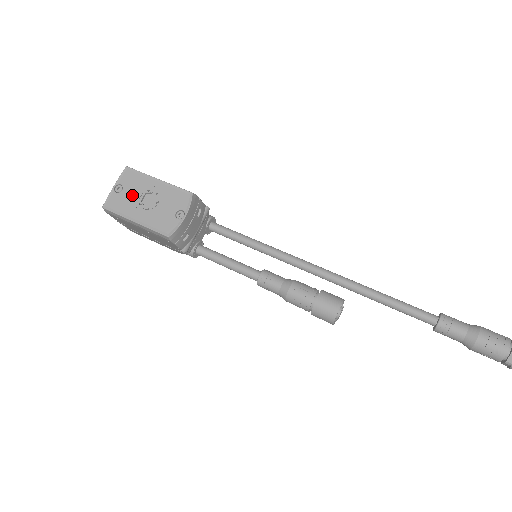
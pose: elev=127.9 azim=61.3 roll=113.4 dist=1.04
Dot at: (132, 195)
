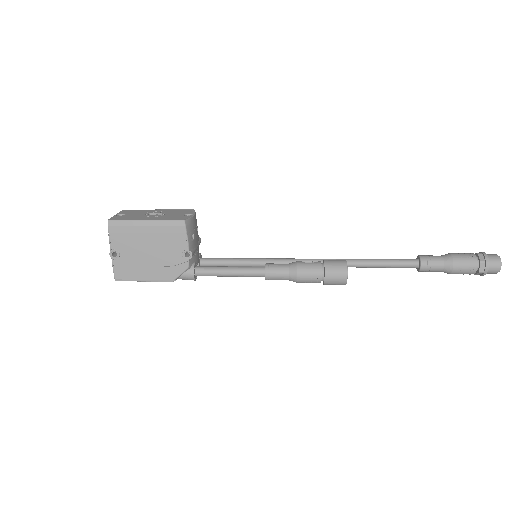
Dot at: (136, 215)
